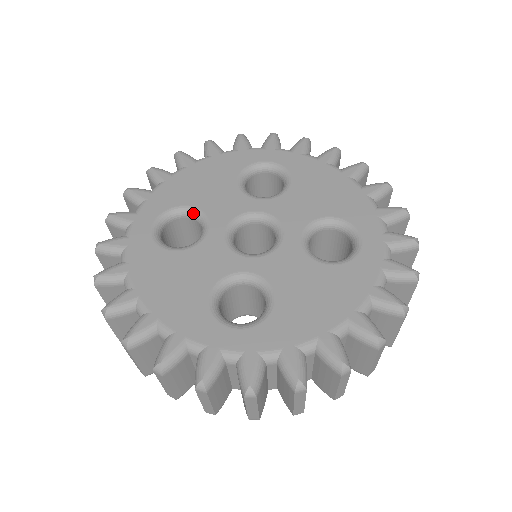
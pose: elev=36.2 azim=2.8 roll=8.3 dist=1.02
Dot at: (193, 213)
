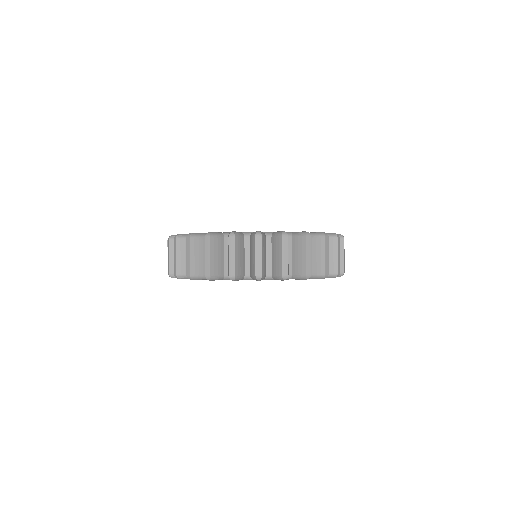
Dot at: occluded
